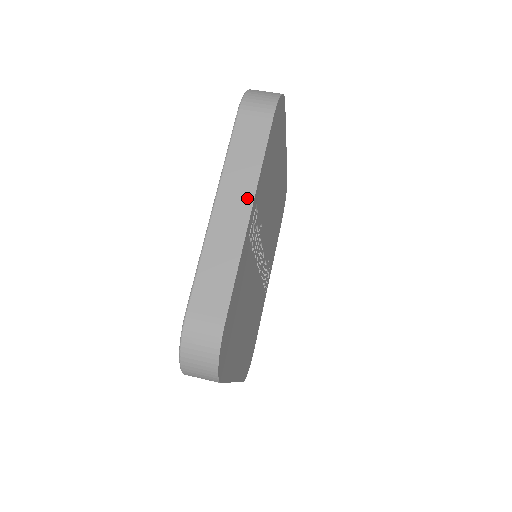
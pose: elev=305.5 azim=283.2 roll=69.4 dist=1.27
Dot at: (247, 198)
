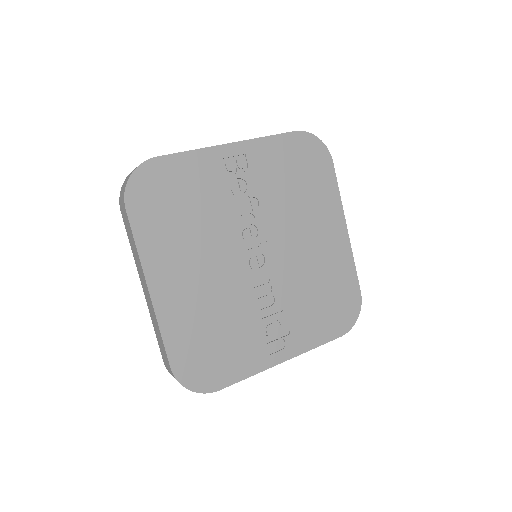
Dot at: (238, 142)
